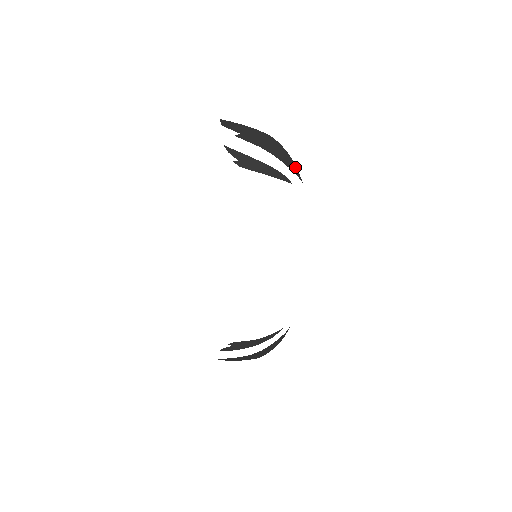
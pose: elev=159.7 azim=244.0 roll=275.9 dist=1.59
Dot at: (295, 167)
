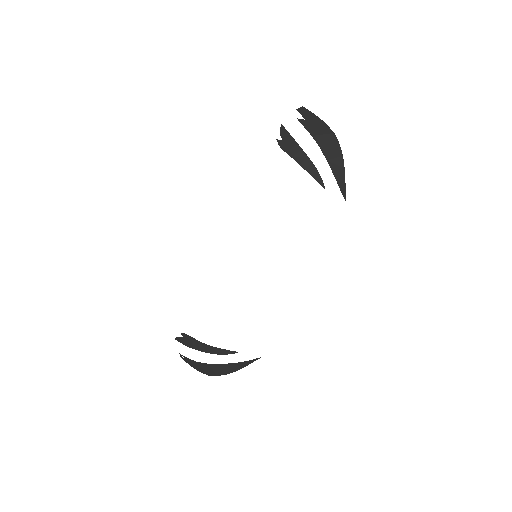
Dot at: (343, 177)
